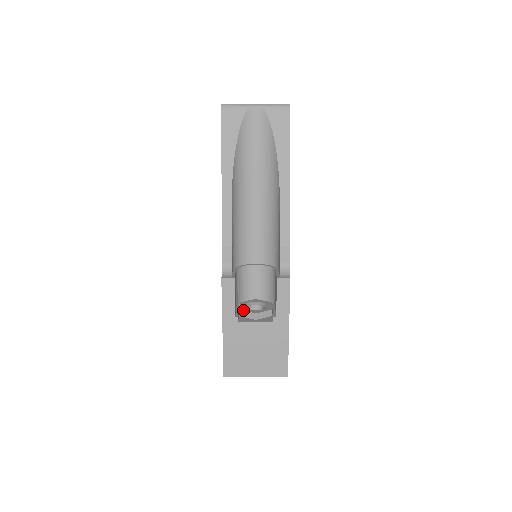
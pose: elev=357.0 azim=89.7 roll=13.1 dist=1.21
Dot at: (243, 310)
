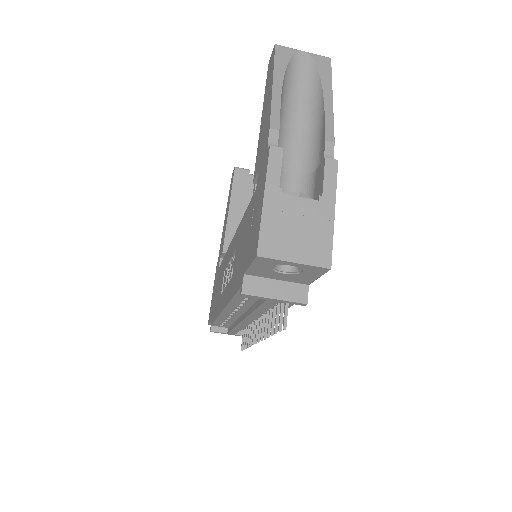
Dot at: (284, 192)
